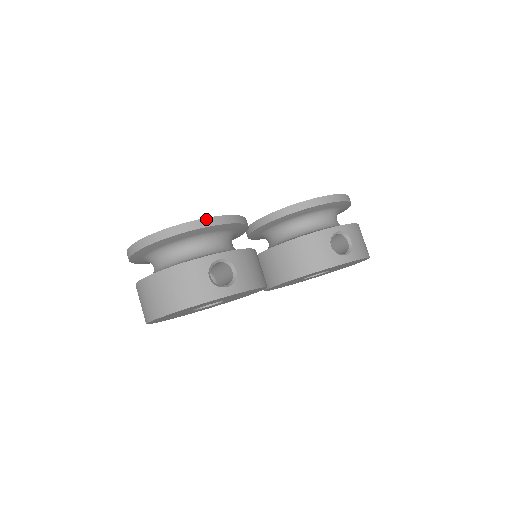
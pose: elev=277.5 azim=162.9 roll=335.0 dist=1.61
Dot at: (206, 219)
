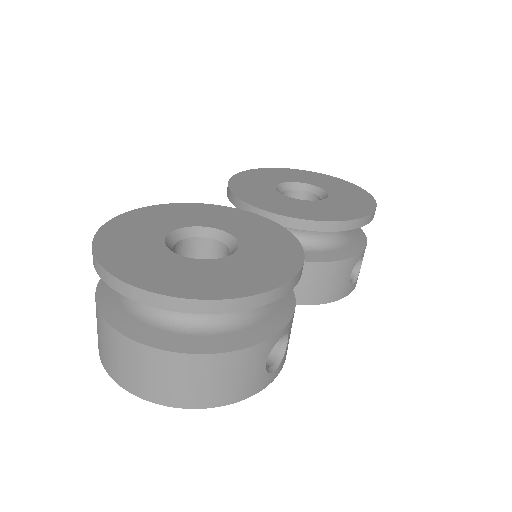
Dot at: (292, 281)
